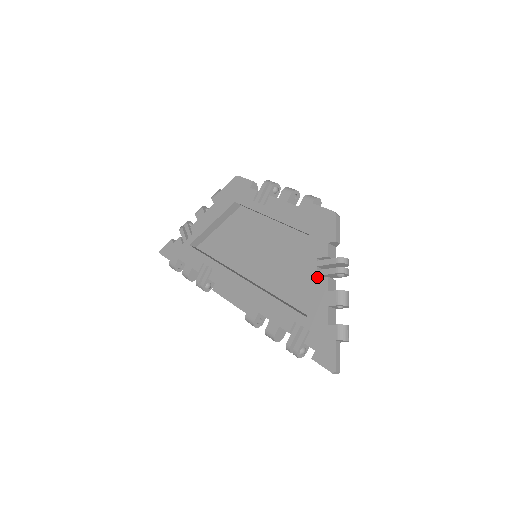
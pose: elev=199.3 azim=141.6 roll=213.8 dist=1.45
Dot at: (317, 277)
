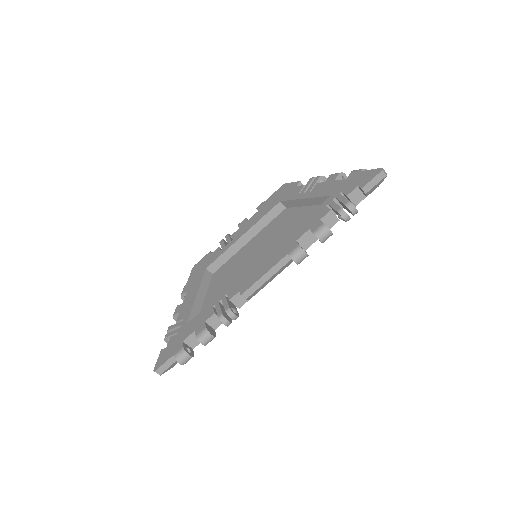
Dot at: (310, 193)
